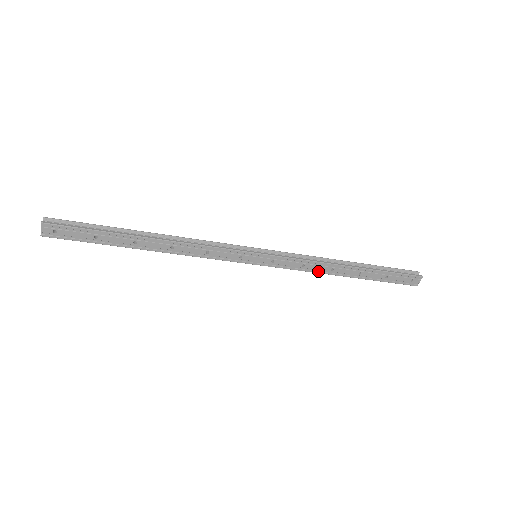
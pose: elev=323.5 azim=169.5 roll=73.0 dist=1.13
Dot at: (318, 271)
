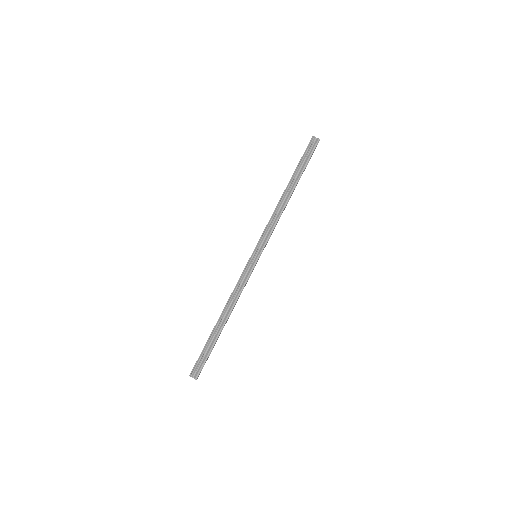
Dot at: occluded
